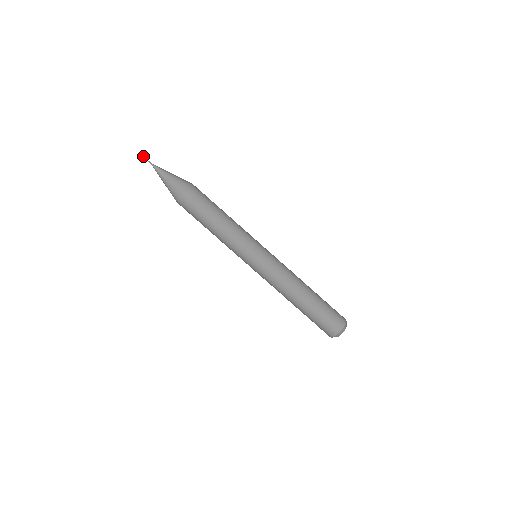
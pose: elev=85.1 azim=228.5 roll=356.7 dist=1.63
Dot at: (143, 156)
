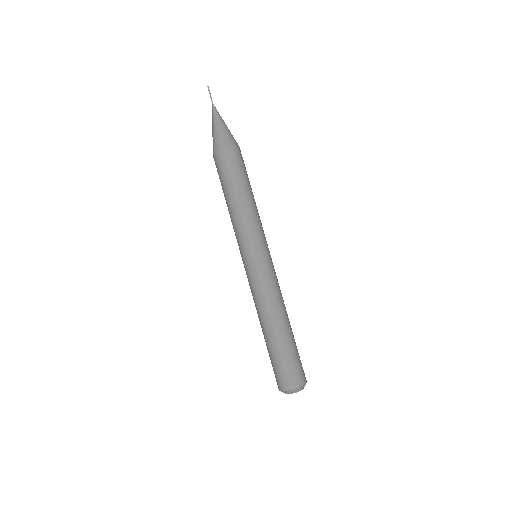
Dot at: occluded
